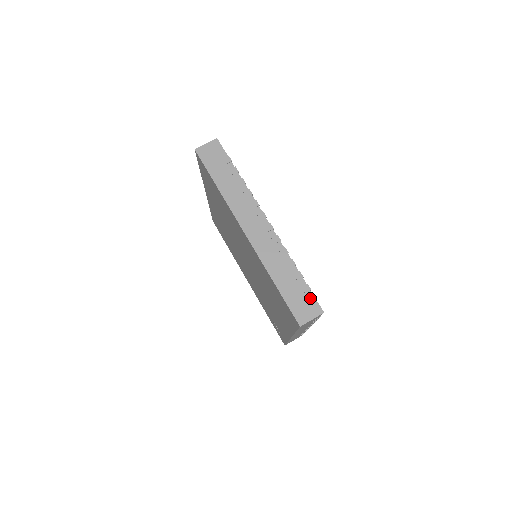
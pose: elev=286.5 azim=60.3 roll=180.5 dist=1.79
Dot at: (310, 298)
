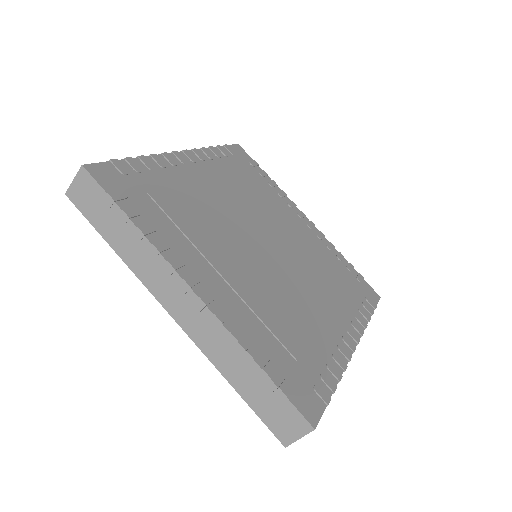
Dot at: occluded
